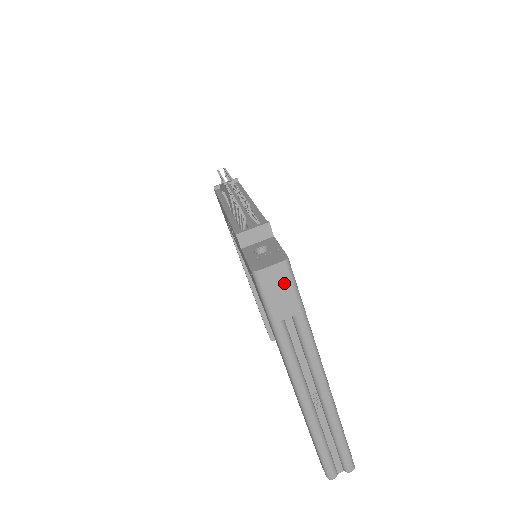
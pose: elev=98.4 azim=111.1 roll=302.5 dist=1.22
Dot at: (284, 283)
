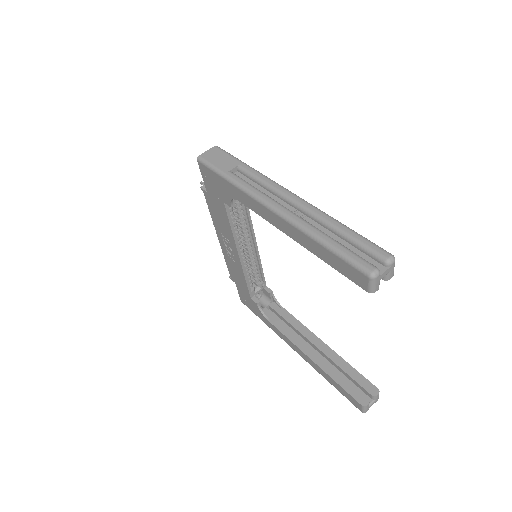
Dot at: (220, 155)
